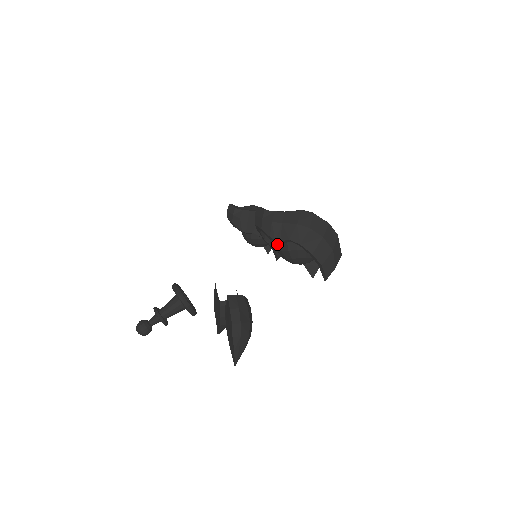
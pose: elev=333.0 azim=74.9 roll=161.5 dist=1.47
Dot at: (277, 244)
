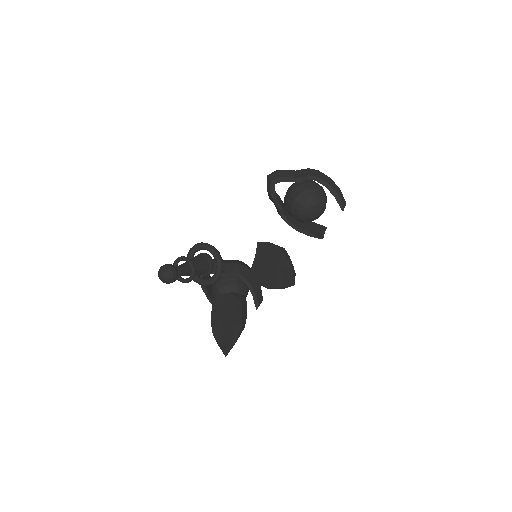
Dot at: (293, 193)
